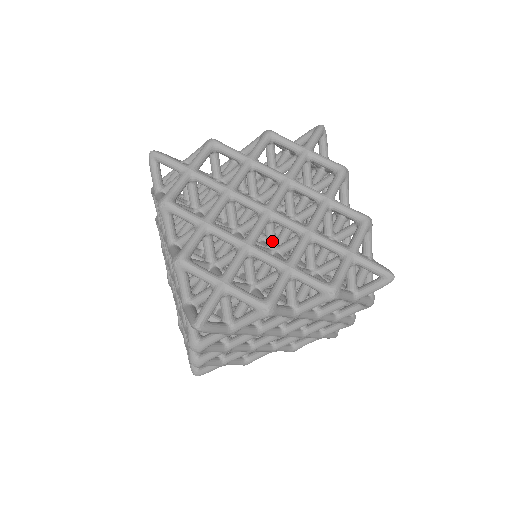
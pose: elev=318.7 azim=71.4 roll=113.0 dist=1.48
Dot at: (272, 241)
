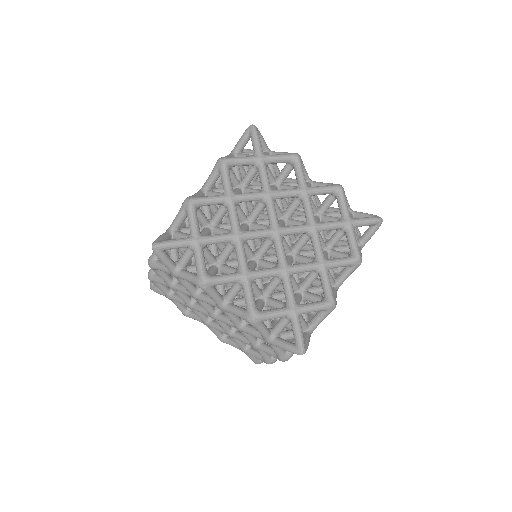
Dot at: (261, 252)
